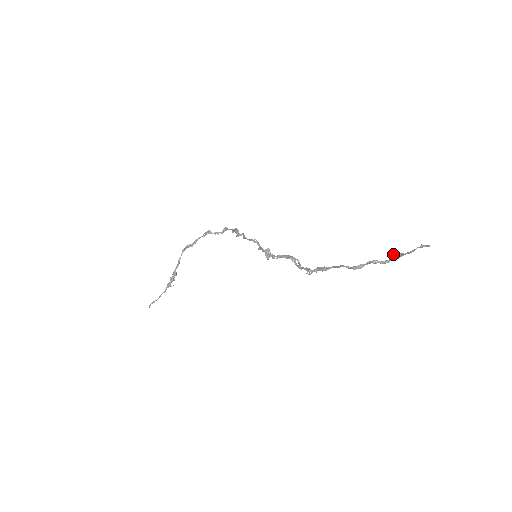
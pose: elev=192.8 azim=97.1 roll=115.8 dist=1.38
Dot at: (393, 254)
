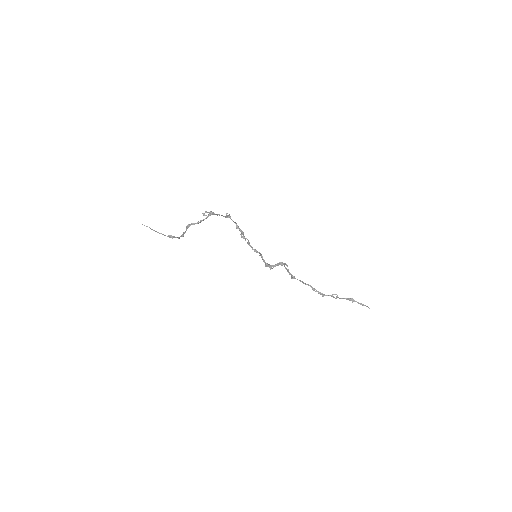
Dot at: (349, 299)
